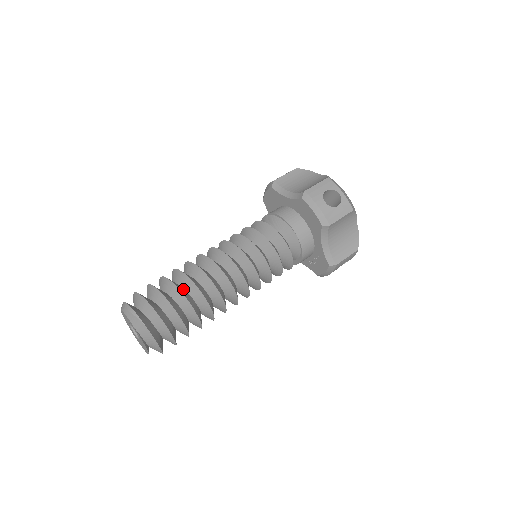
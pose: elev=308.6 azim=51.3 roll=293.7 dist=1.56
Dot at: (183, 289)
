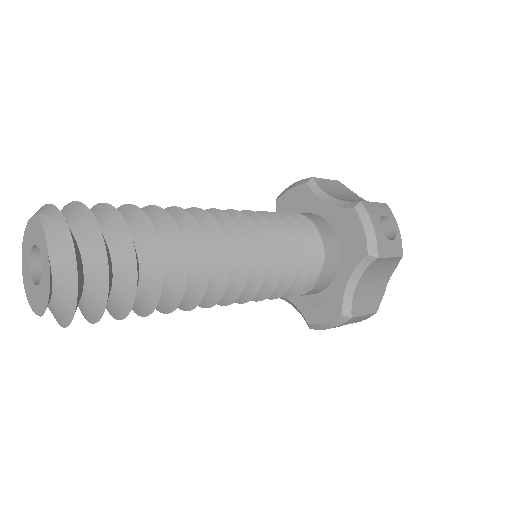
Dot at: occluded
